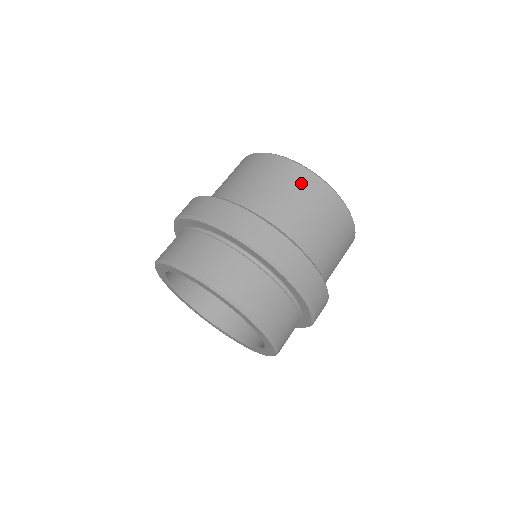
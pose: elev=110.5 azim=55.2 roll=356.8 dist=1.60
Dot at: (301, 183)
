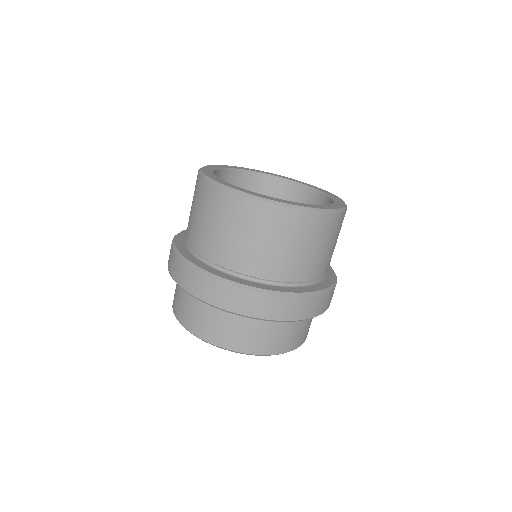
Dot at: (274, 224)
